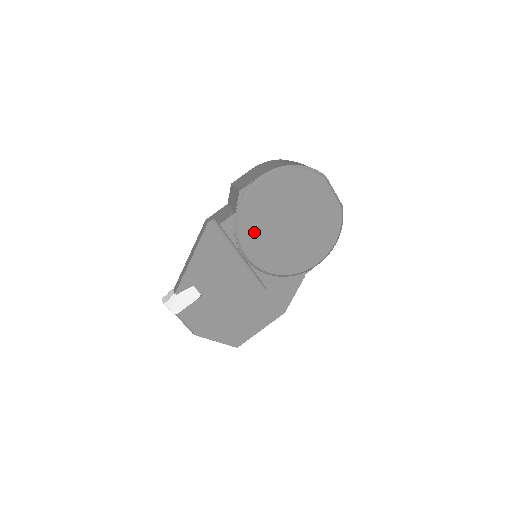
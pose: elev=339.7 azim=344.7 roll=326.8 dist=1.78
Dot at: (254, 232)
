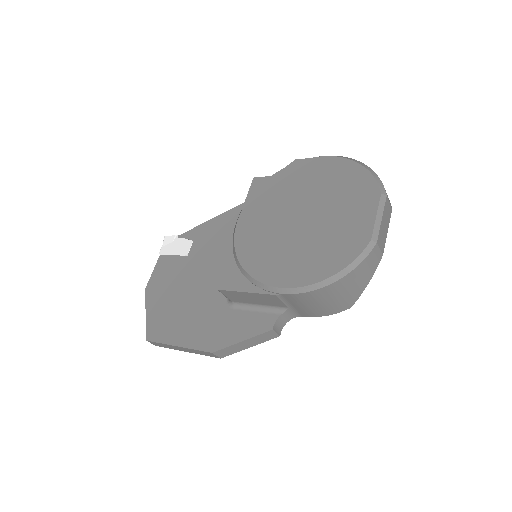
Dot at: (267, 200)
